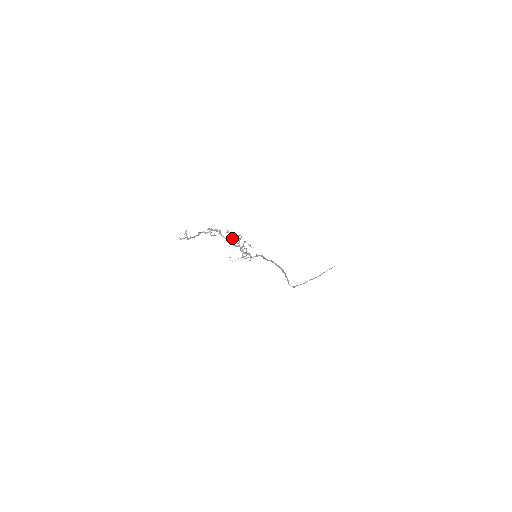
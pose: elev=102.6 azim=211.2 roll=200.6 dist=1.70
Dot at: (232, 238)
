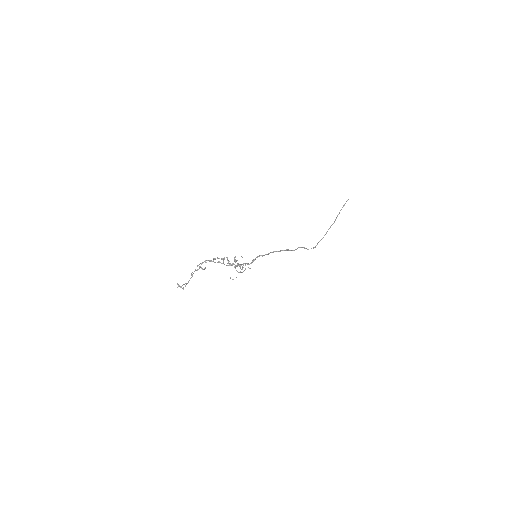
Dot at: occluded
